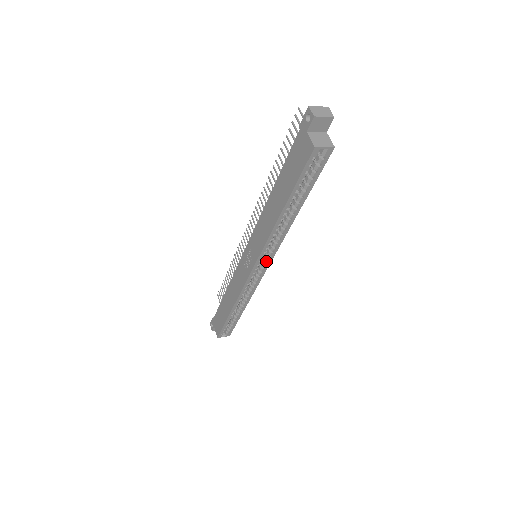
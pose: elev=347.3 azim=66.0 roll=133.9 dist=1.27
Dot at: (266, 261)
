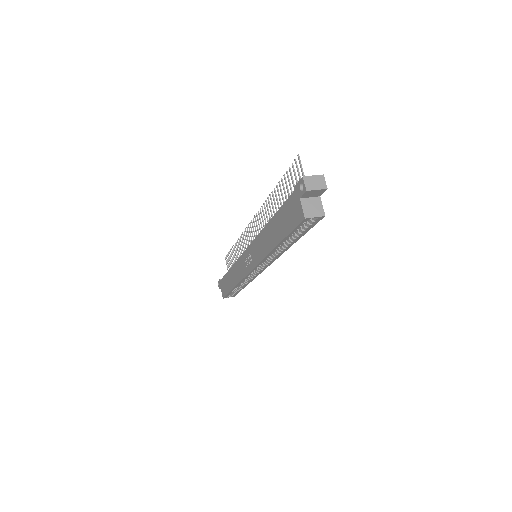
Dot at: (264, 266)
